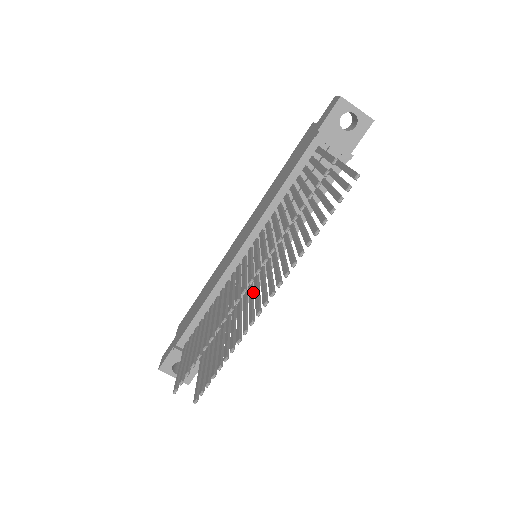
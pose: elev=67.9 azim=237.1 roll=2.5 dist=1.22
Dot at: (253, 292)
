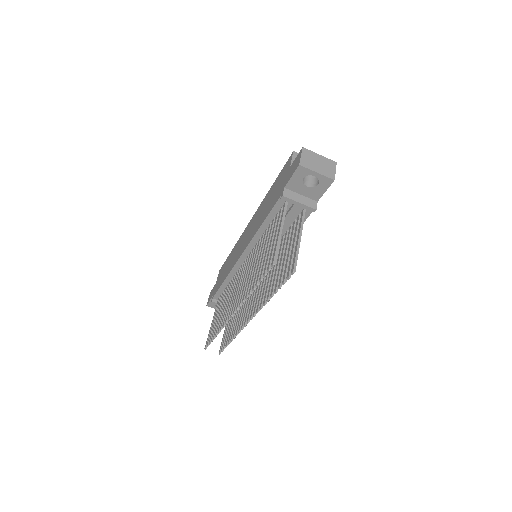
Dot at: occluded
